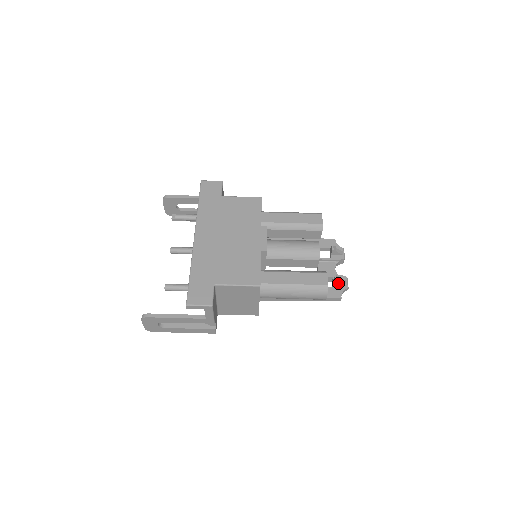
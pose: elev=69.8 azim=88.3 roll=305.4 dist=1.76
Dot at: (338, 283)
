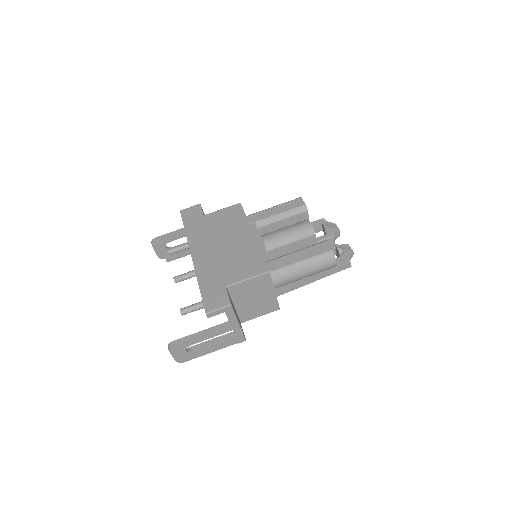
Dot at: (342, 251)
